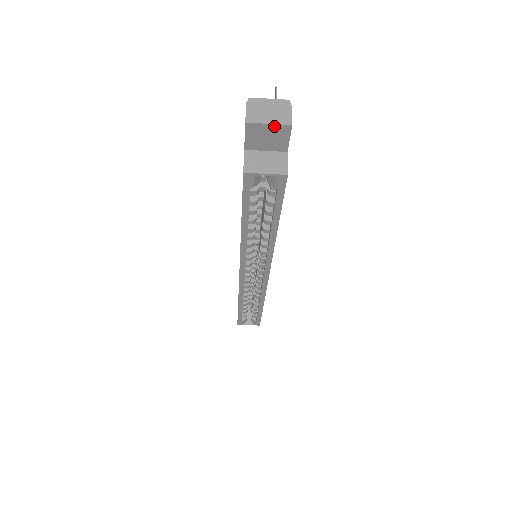
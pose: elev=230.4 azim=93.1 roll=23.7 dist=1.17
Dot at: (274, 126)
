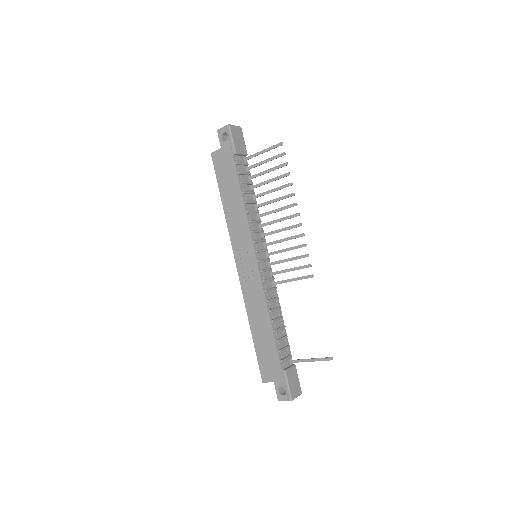
Dot at: occluded
